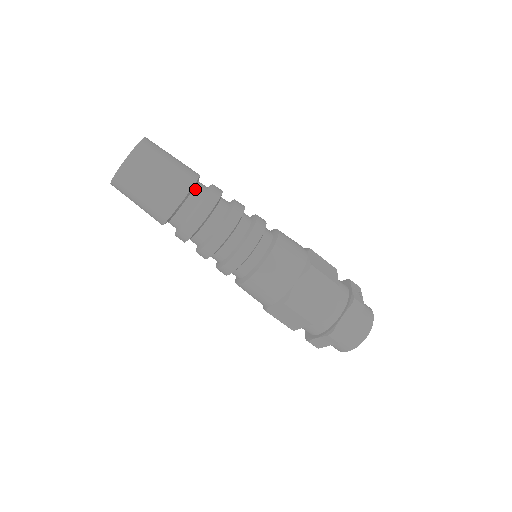
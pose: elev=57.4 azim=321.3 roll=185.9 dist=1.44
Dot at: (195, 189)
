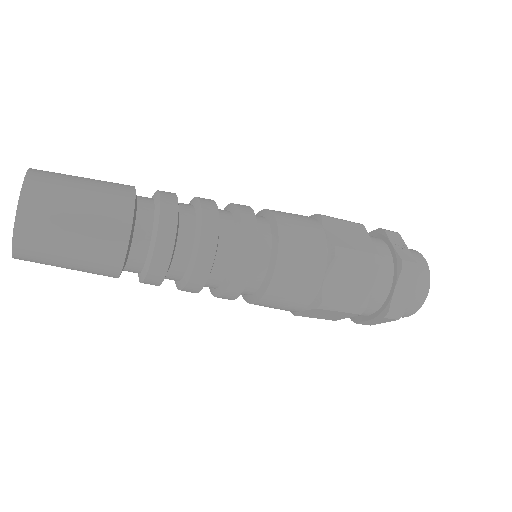
Dot at: (138, 217)
